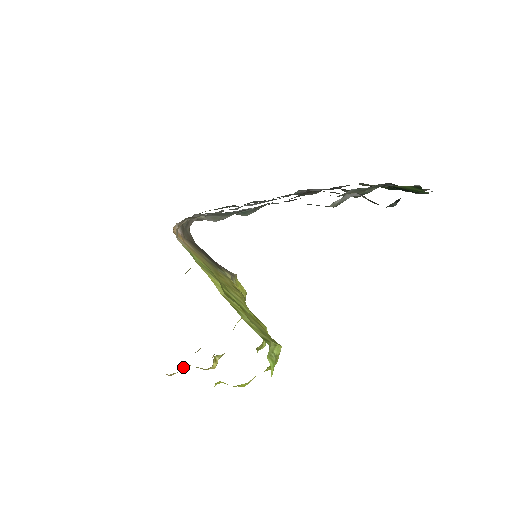
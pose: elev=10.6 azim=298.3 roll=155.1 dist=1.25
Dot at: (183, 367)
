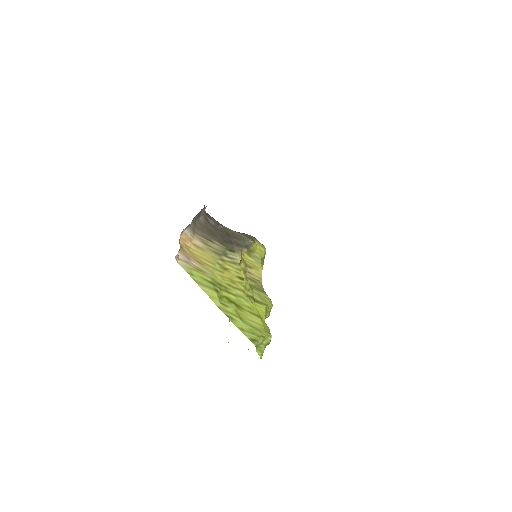
Dot at: occluded
